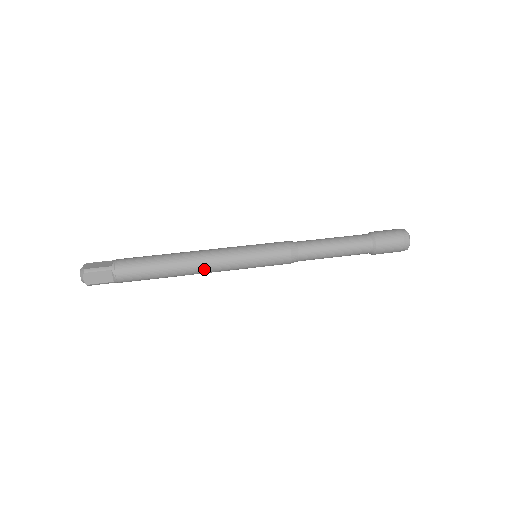
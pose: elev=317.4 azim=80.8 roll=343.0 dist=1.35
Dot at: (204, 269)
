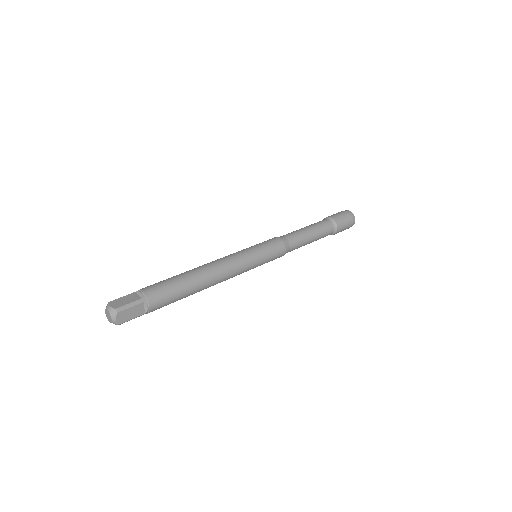
Dot at: (223, 279)
